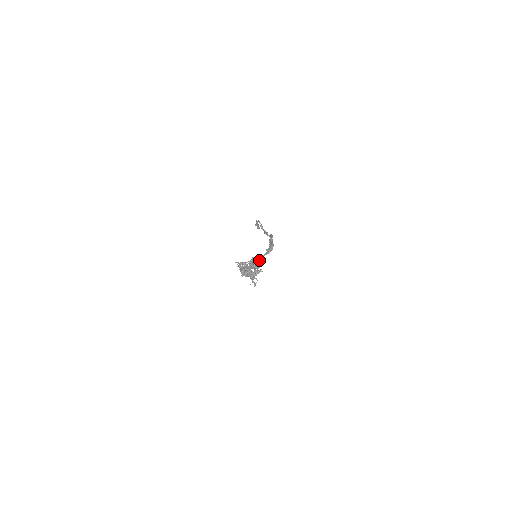
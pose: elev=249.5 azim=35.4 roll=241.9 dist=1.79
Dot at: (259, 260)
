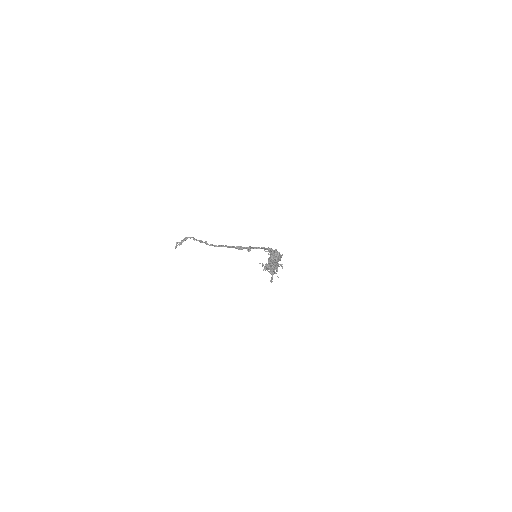
Dot at: occluded
